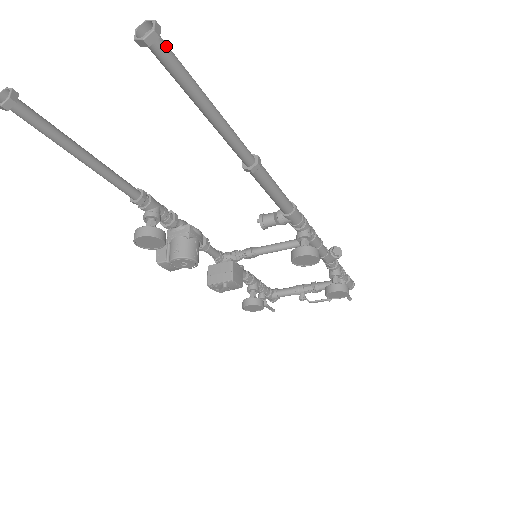
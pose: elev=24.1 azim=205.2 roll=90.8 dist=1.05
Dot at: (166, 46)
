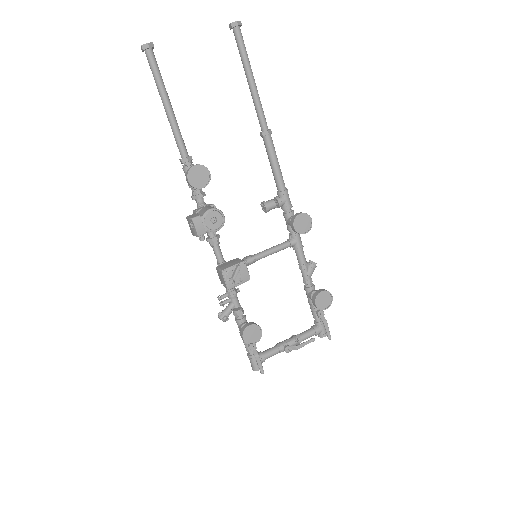
Dot at: (241, 34)
